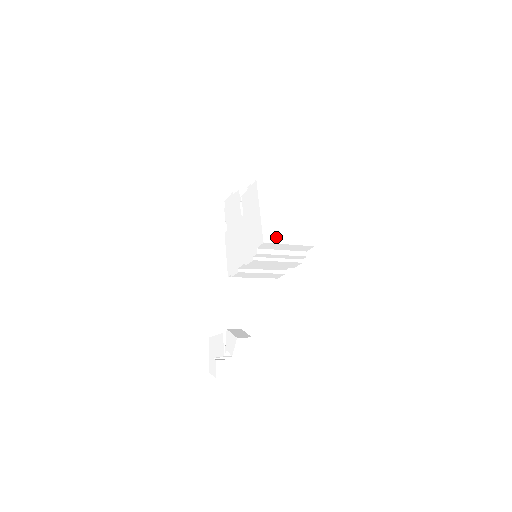
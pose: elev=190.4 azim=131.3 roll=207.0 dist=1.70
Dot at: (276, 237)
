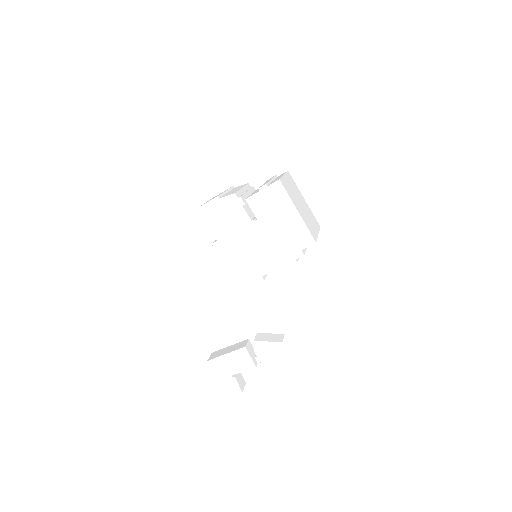
Dot at: (314, 232)
